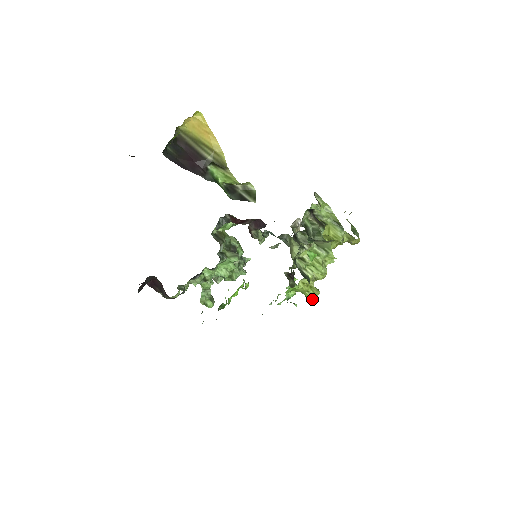
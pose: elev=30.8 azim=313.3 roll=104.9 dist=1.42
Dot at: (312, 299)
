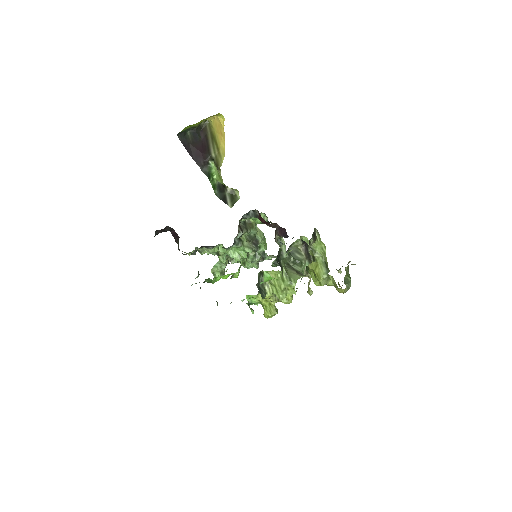
Dot at: (267, 314)
